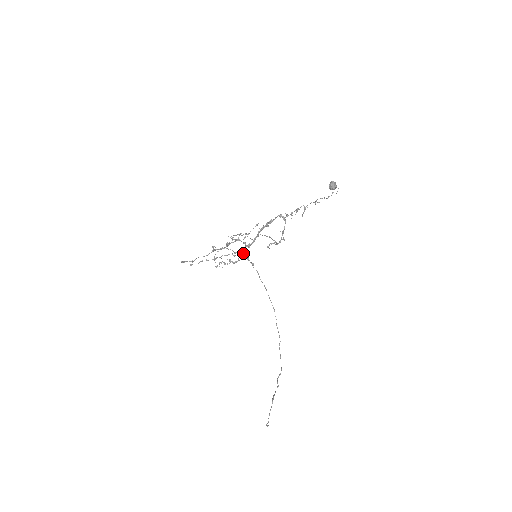
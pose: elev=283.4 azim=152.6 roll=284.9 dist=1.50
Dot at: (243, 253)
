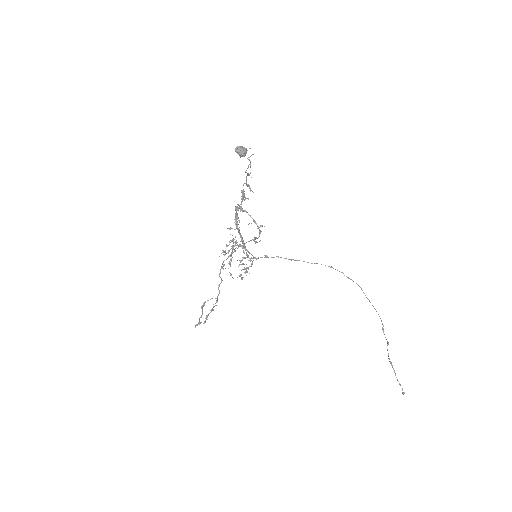
Dot at: occluded
